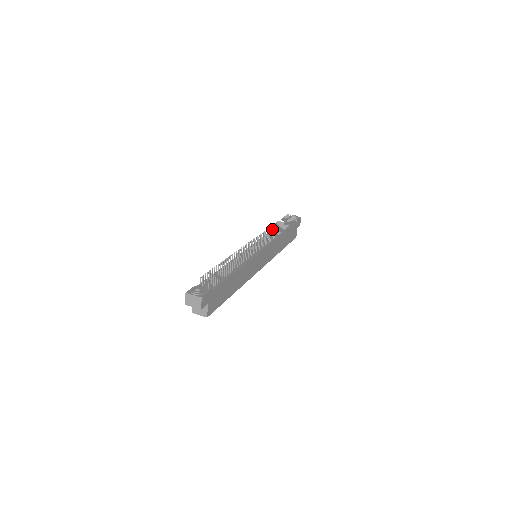
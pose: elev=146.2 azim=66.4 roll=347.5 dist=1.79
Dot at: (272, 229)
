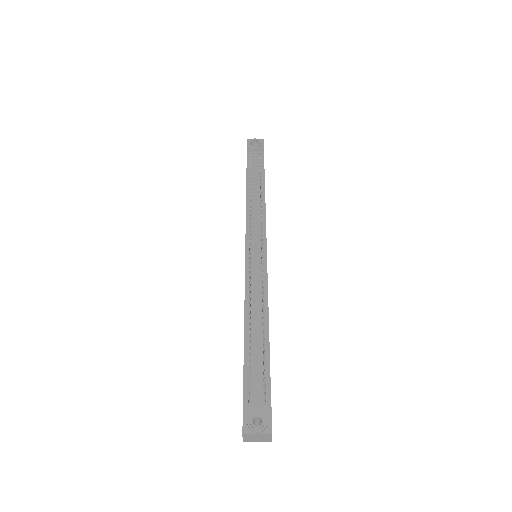
Dot at: (250, 192)
